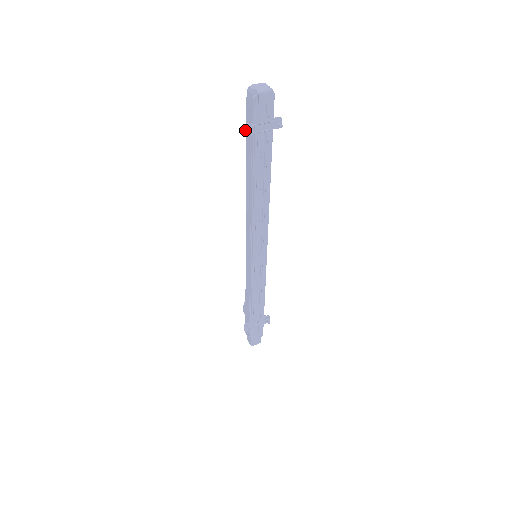
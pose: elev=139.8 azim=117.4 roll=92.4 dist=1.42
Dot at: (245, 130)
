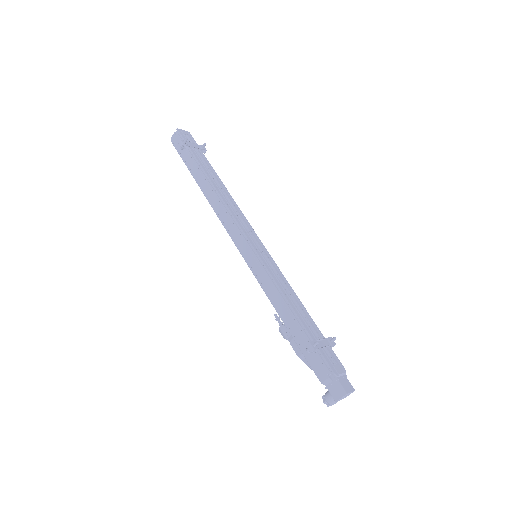
Dot at: (180, 144)
